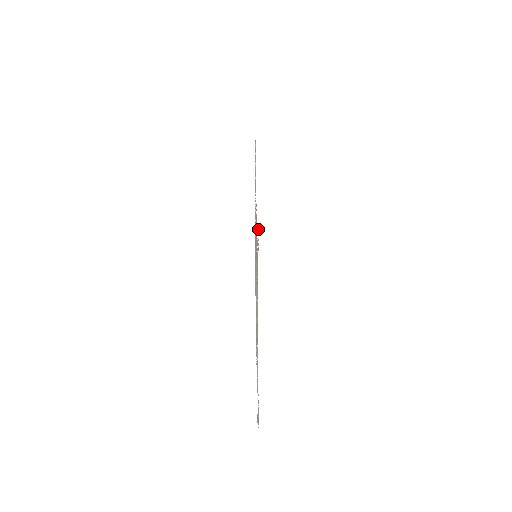
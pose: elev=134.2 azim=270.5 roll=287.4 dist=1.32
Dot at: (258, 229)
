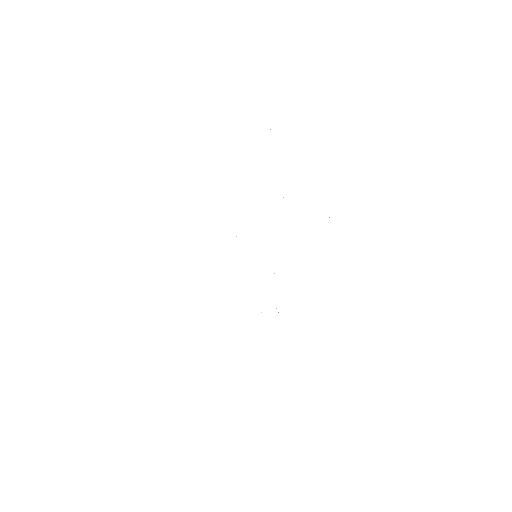
Dot at: occluded
